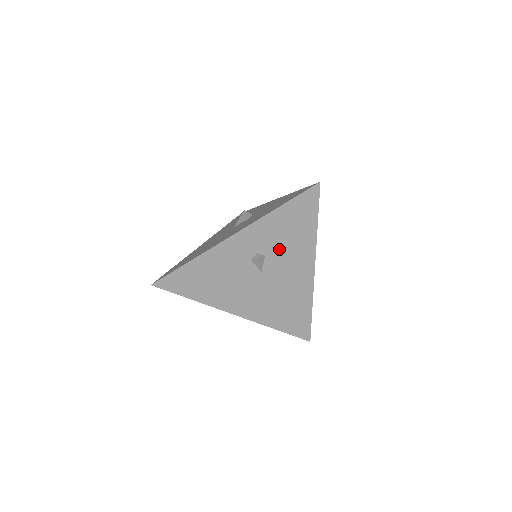
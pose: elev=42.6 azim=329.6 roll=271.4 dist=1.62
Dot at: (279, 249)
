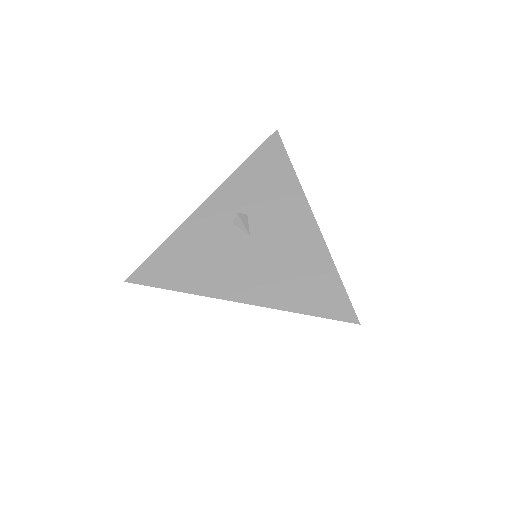
Dot at: (261, 204)
